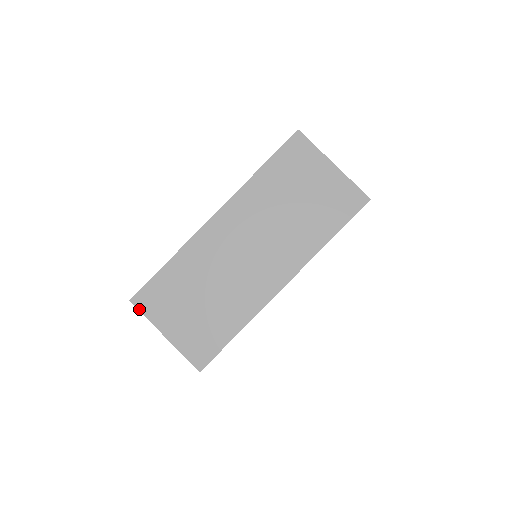
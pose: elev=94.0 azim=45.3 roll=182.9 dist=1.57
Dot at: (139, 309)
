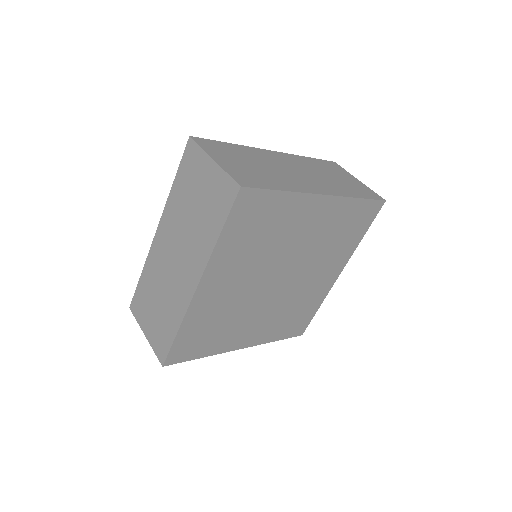
Dot at: (133, 314)
